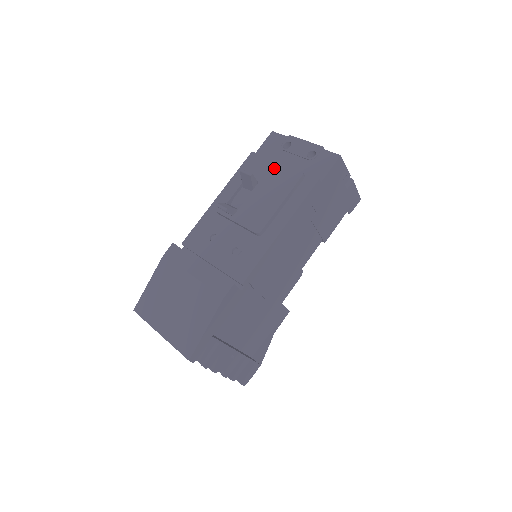
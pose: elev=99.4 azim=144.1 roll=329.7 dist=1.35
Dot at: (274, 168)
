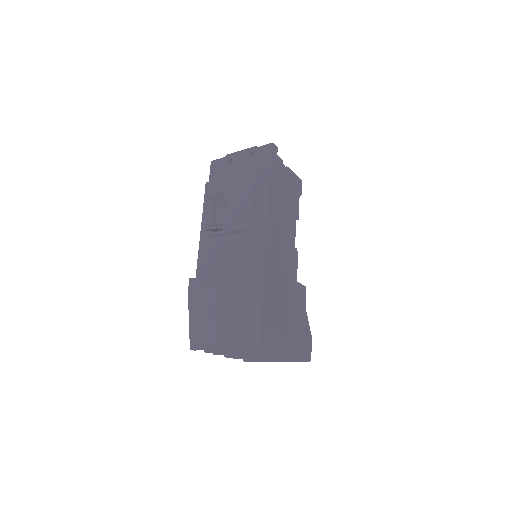
Dot at: (231, 180)
